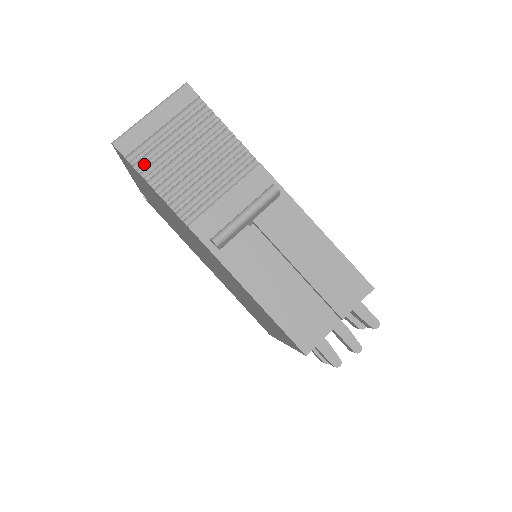
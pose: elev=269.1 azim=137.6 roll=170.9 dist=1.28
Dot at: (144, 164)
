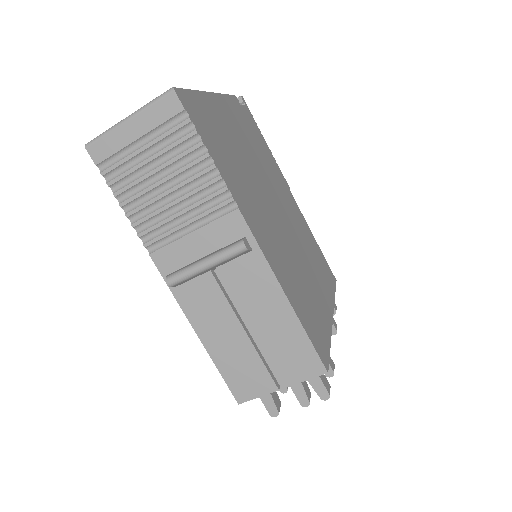
Dot at: (114, 177)
